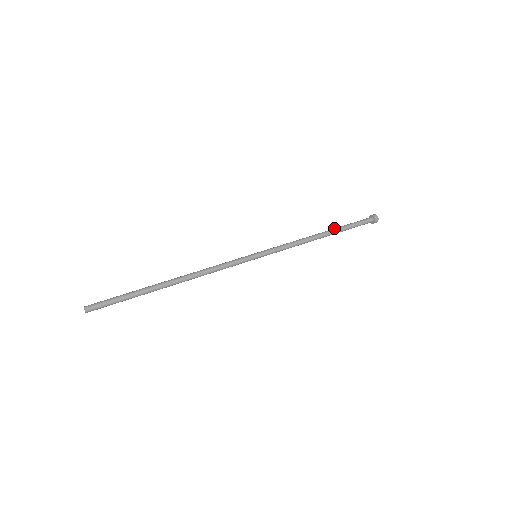
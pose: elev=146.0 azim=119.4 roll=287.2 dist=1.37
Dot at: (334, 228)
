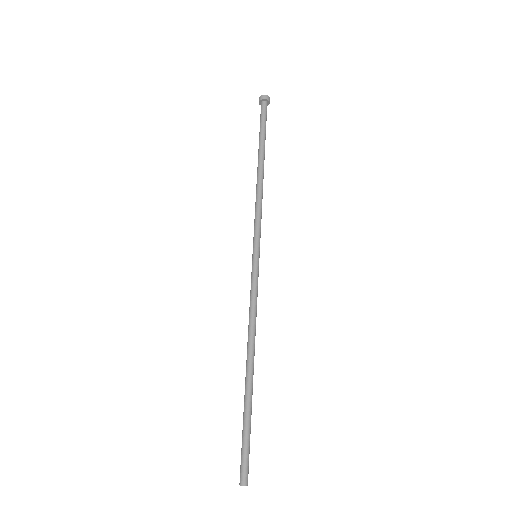
Dot at: (263, 150)
